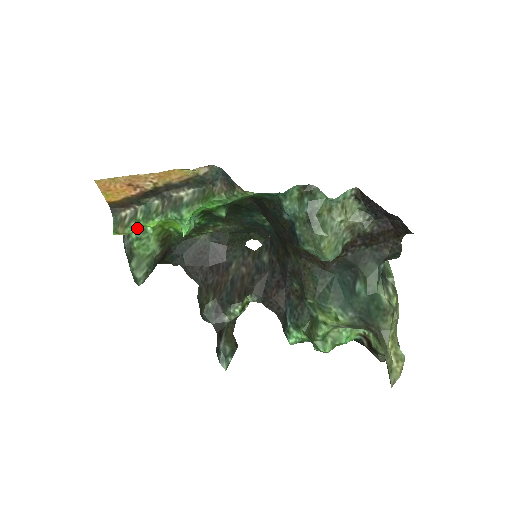
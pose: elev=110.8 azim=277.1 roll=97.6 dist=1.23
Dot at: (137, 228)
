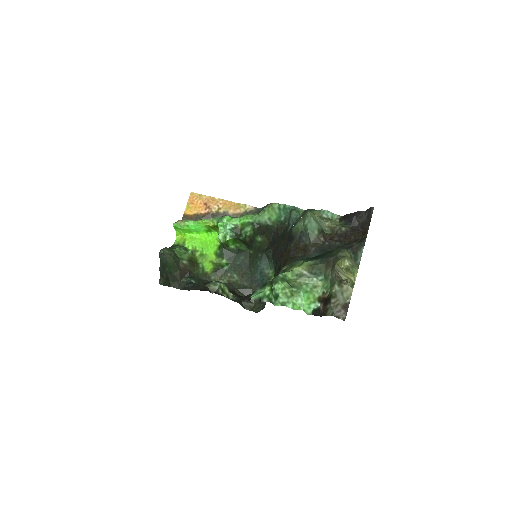
Dot at: (191, 222)
